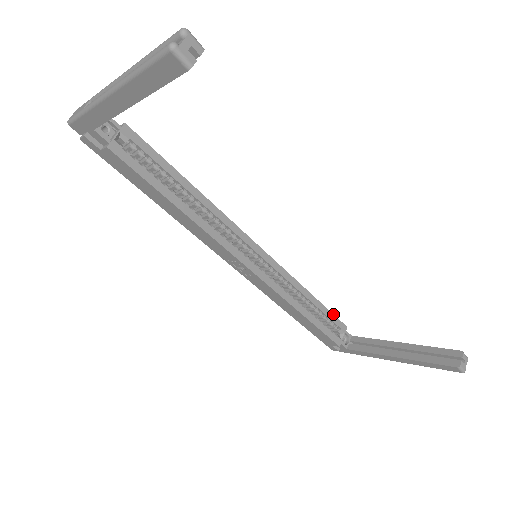
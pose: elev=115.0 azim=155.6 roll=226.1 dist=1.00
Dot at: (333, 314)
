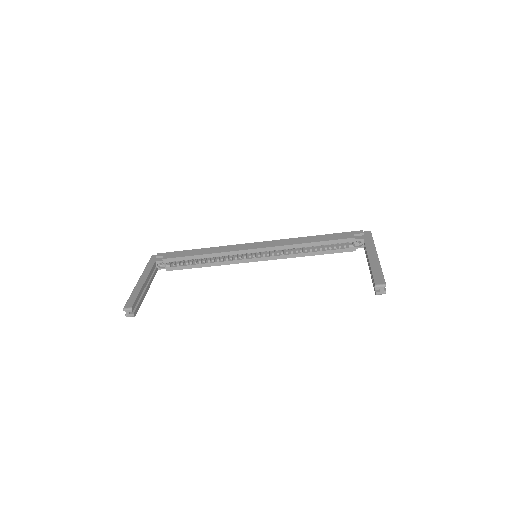
Dot at: (335, 240)
